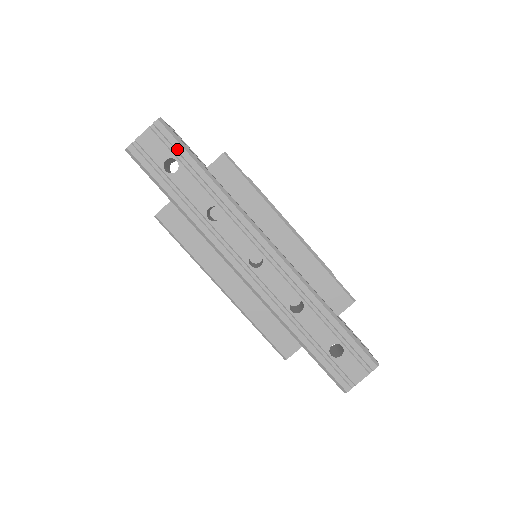
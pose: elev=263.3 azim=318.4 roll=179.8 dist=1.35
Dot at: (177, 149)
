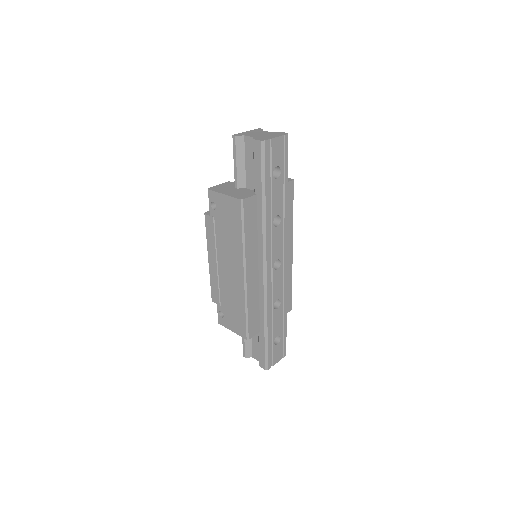
Dot at: (285, 163)
